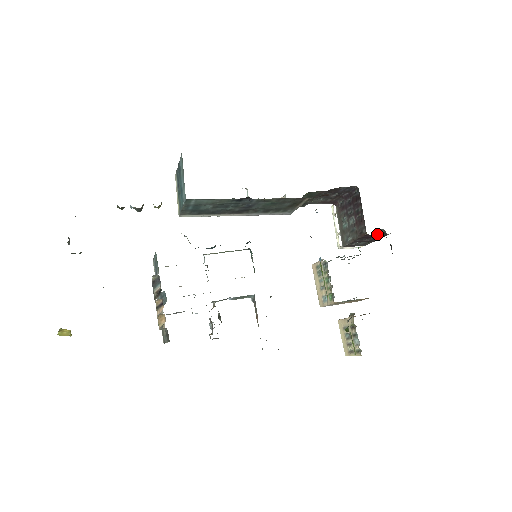
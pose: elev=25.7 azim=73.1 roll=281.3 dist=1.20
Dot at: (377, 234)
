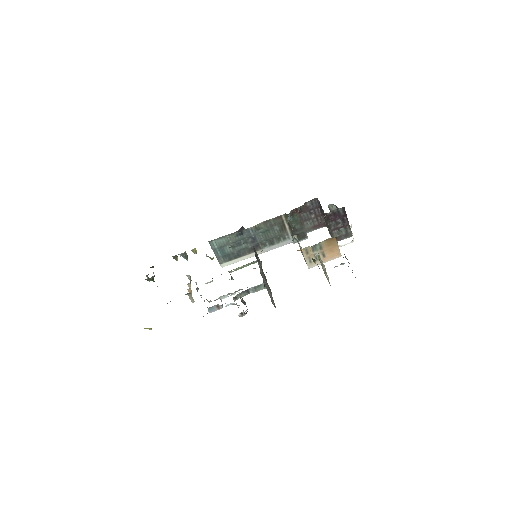
Dot at: (334, 211)
